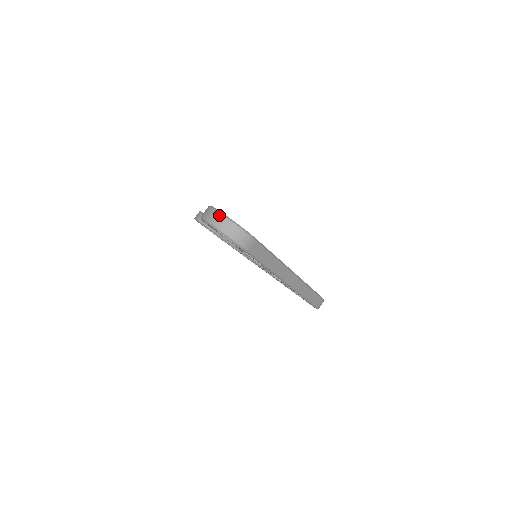
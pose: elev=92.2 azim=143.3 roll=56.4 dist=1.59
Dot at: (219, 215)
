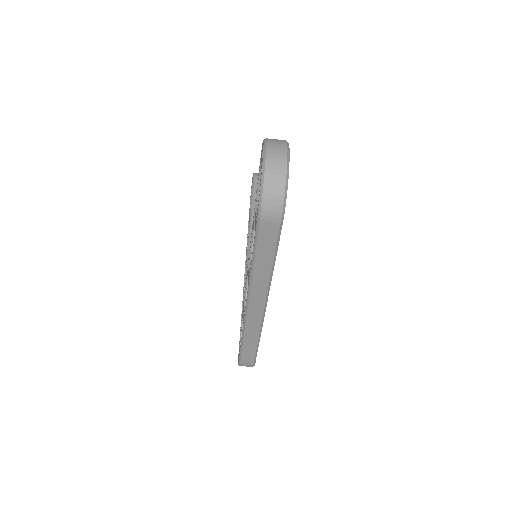
Dot at: (284, 154)
